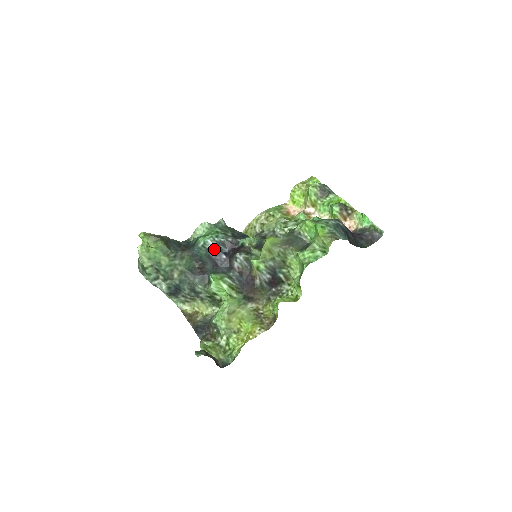
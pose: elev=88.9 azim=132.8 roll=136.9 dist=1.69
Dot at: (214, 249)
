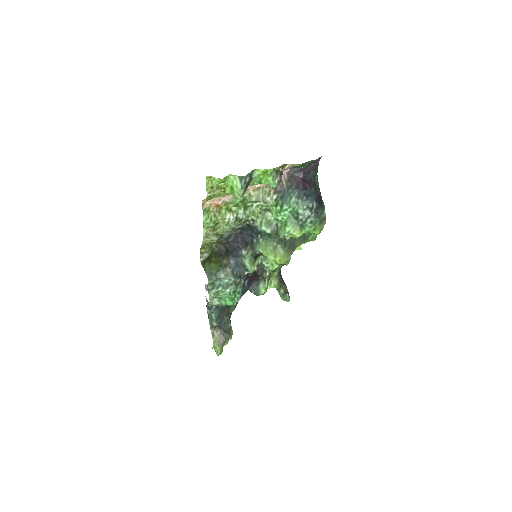
Dot at: occluded
